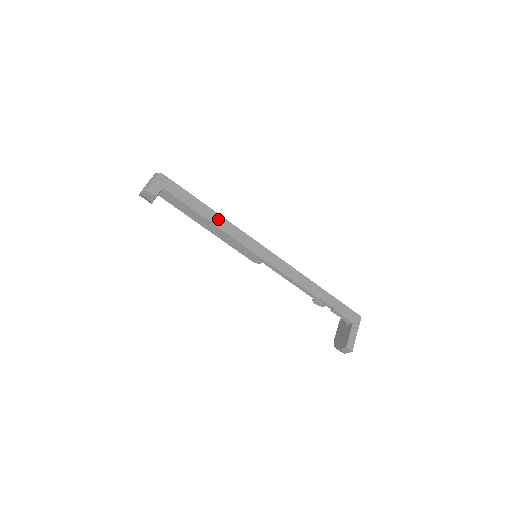
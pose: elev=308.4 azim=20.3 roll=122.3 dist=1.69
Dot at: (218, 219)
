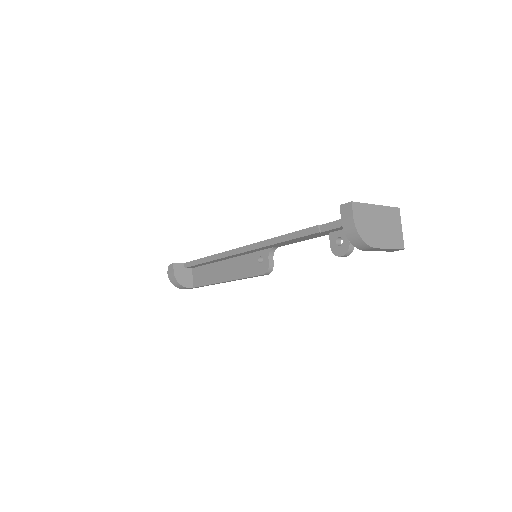
Dot at: occluded
